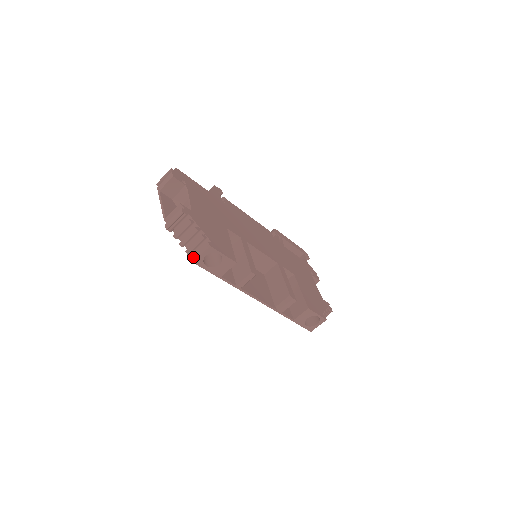
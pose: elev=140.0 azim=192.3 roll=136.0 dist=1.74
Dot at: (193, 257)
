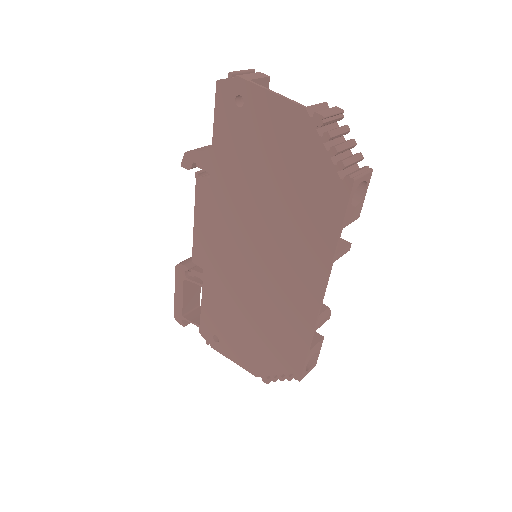
Dot at: (352, 174)
